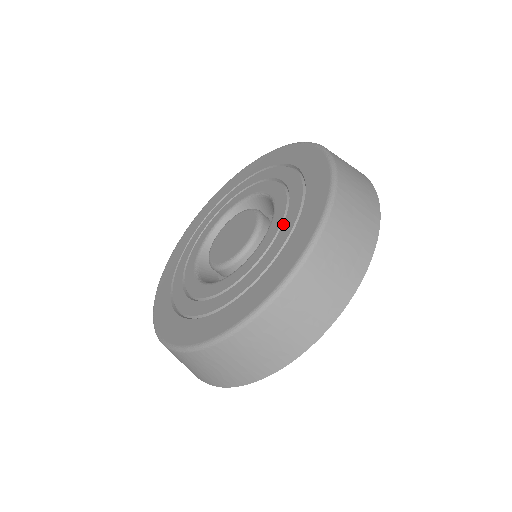
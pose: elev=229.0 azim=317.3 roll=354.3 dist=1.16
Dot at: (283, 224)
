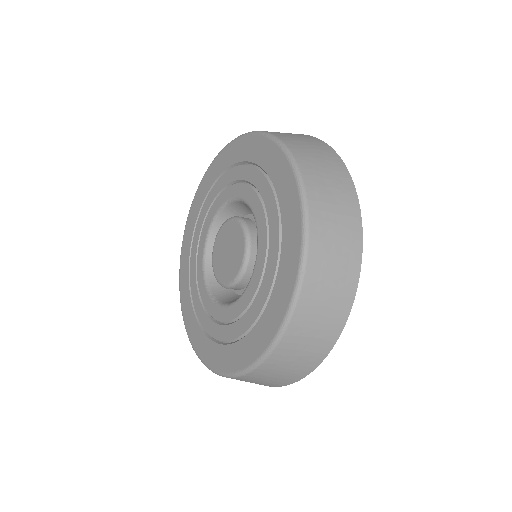
Dot at: (269, 245)
